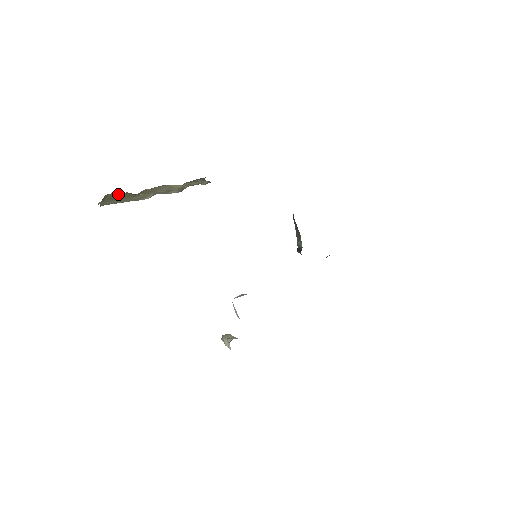
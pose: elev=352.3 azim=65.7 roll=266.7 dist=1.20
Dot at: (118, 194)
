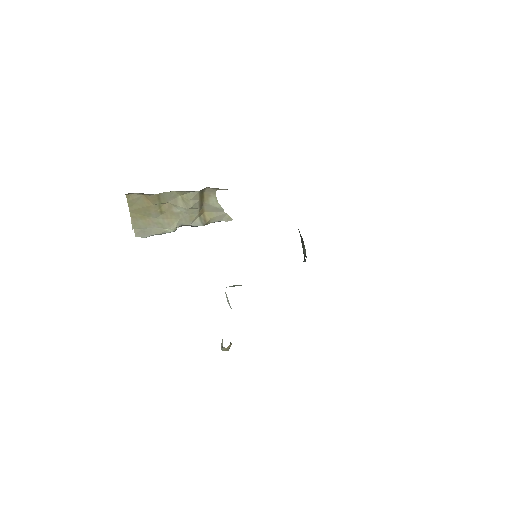
Dot at: (138, 199)
